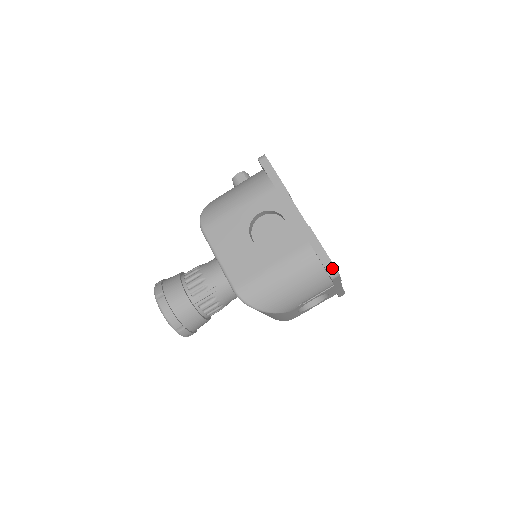
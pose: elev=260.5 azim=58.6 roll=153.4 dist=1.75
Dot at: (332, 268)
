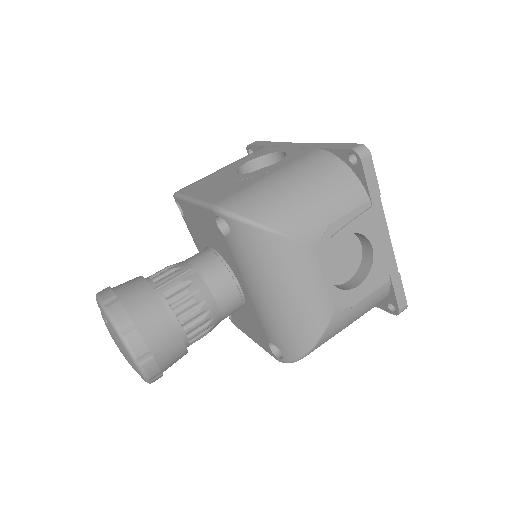
Dot at: (356, 145)
